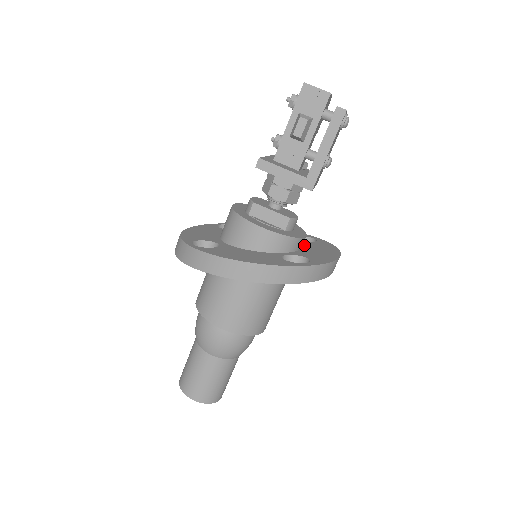
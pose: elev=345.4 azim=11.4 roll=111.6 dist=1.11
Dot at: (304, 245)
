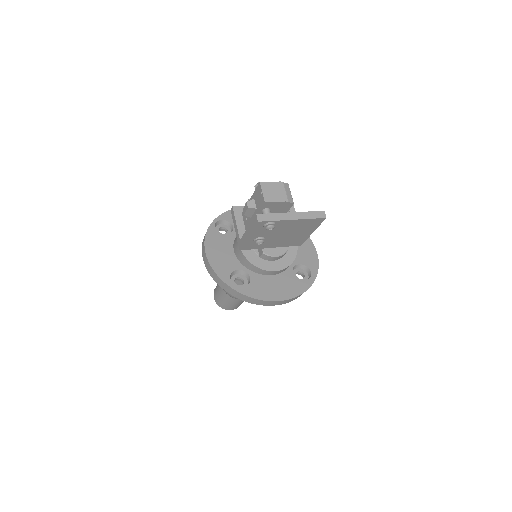
Dot at: (282, 275)
